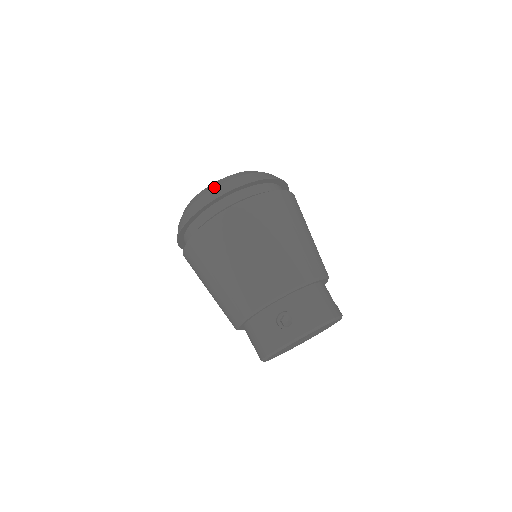
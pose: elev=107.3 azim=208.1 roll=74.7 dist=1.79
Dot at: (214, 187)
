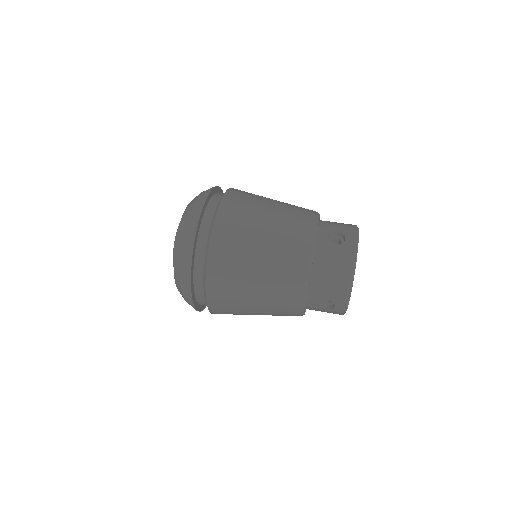
Dot at: (191, 205)
